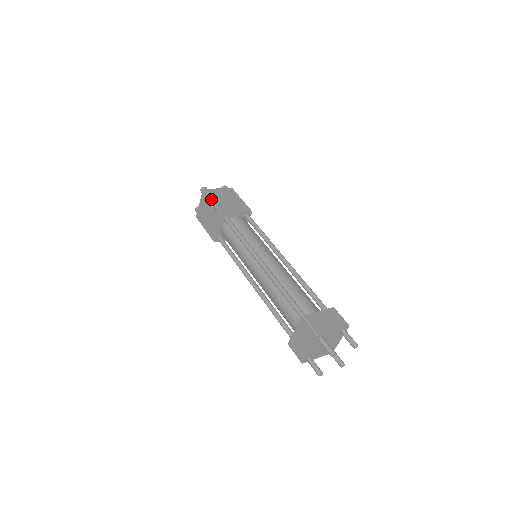
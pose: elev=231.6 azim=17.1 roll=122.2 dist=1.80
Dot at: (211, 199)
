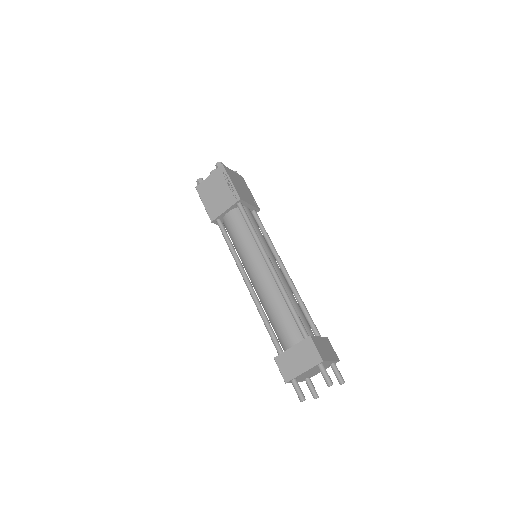
Dot at: (230, 178)
